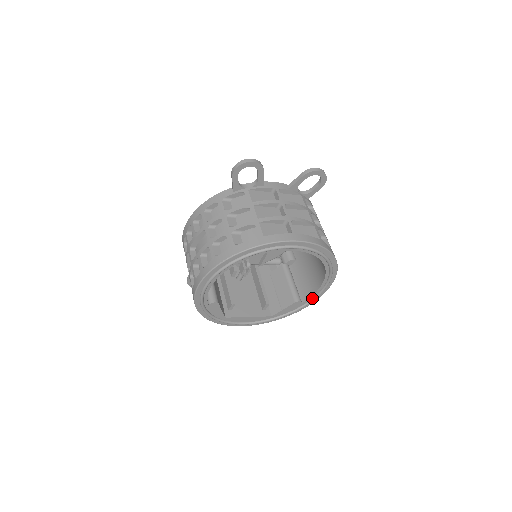
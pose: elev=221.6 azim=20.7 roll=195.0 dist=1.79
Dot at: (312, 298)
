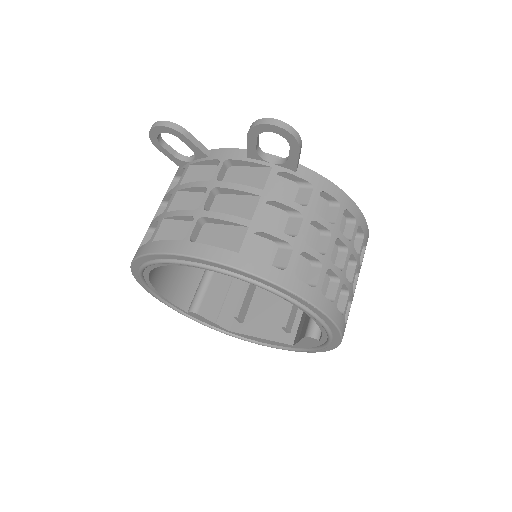
Dot at: (327, 338)
